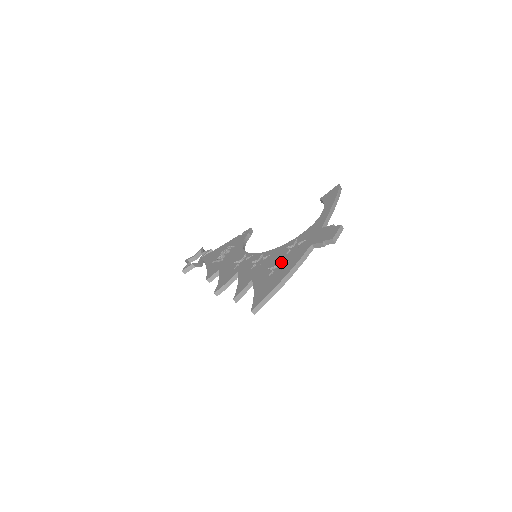
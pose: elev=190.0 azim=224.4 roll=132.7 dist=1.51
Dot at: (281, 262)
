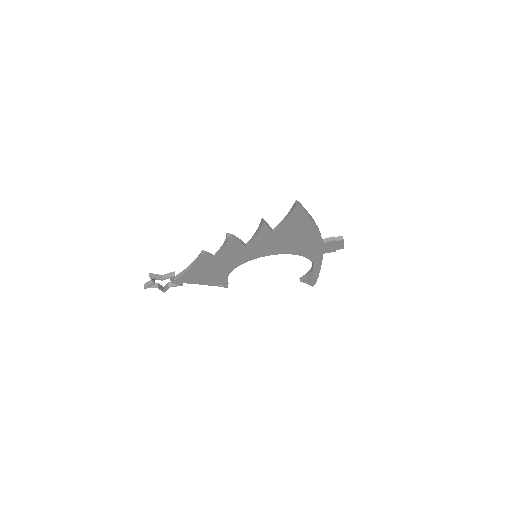
Dot at: occluded
